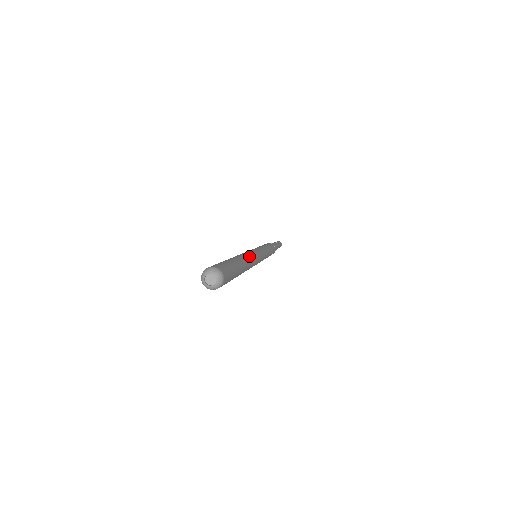
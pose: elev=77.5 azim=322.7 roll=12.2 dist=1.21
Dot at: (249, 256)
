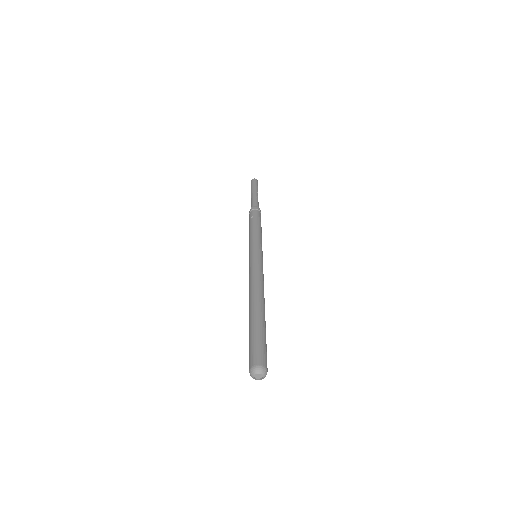
Dot at: (263, 290)
